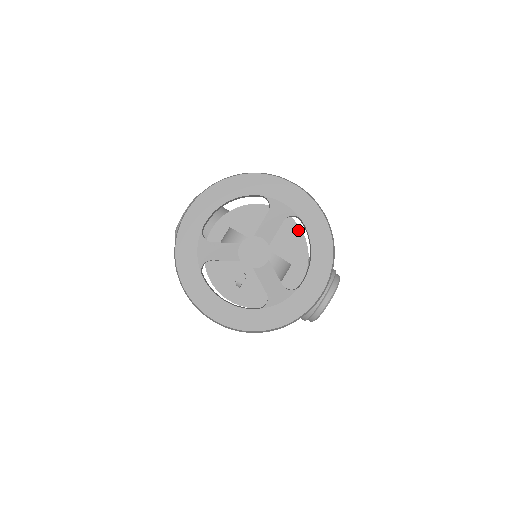
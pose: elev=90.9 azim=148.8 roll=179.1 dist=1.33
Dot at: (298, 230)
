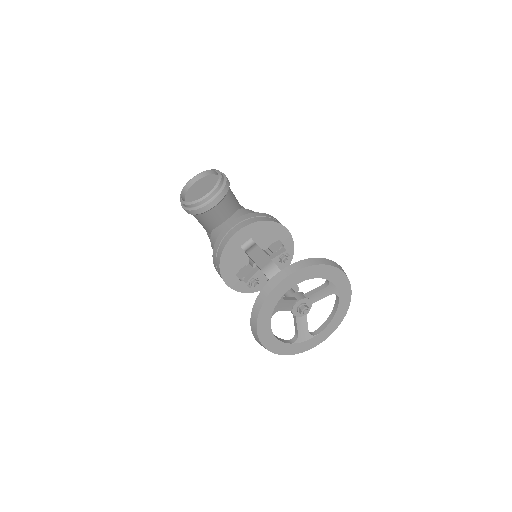
Dot at: (292, 248)
